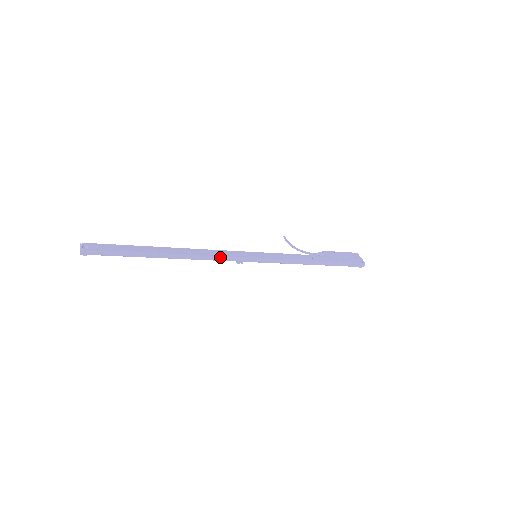
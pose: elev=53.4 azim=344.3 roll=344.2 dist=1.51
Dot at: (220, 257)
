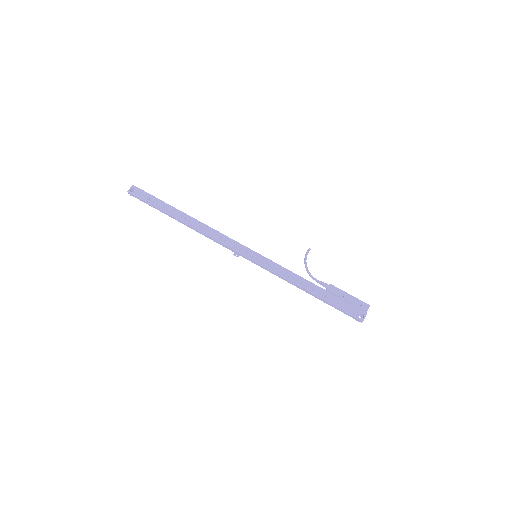
Dot at: (220, 243)
